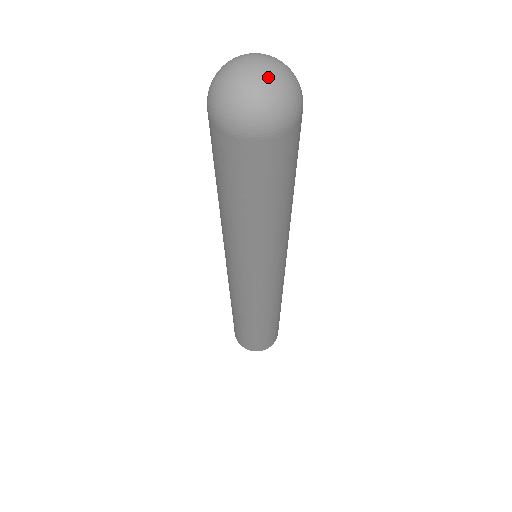
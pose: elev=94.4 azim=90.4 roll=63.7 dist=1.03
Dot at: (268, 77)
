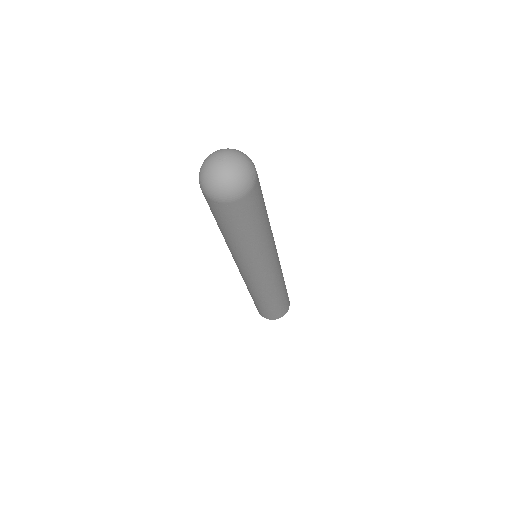
Dot at: (231, 168)
